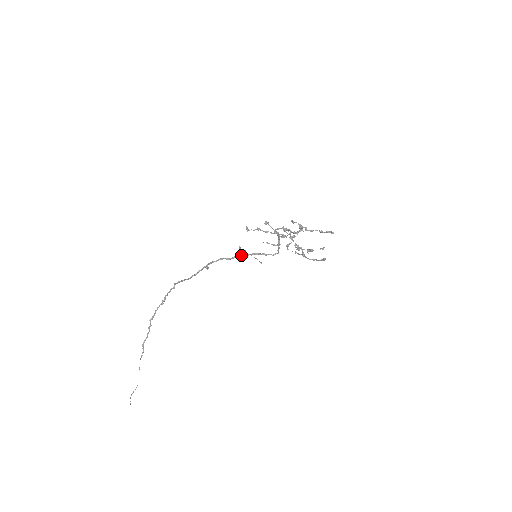
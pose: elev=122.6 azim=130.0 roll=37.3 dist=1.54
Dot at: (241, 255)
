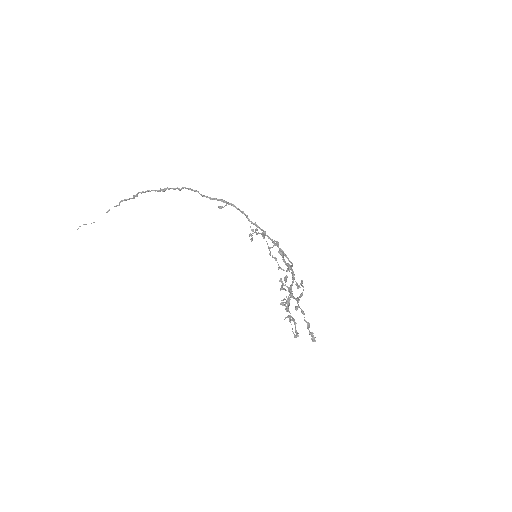
Dot at: (262, 229)
